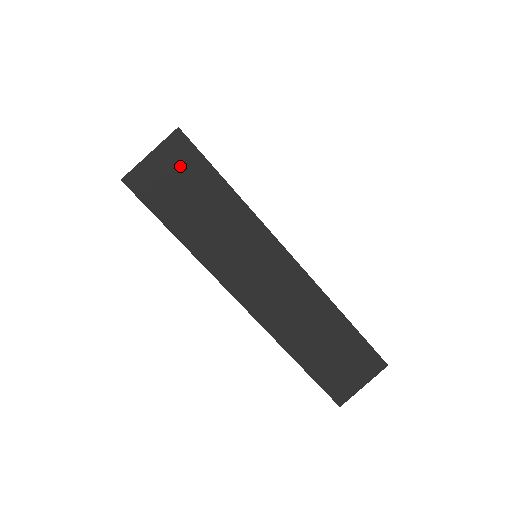
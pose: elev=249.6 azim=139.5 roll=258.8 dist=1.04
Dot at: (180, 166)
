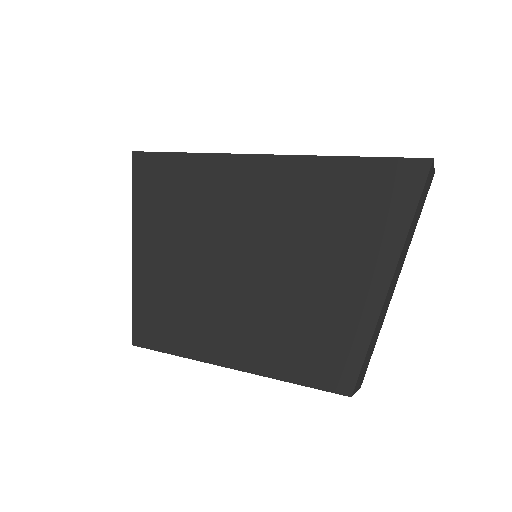
Dot at: (428, 186)
